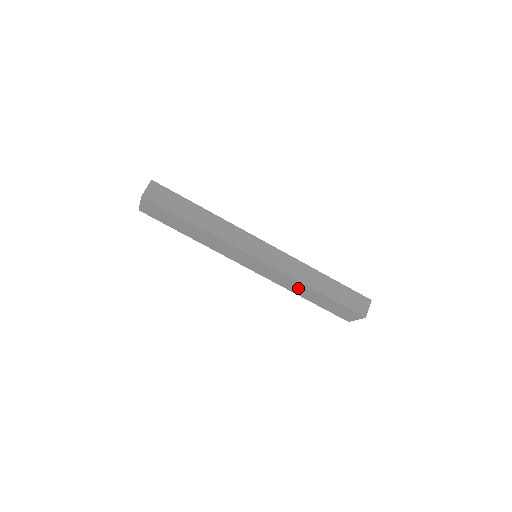
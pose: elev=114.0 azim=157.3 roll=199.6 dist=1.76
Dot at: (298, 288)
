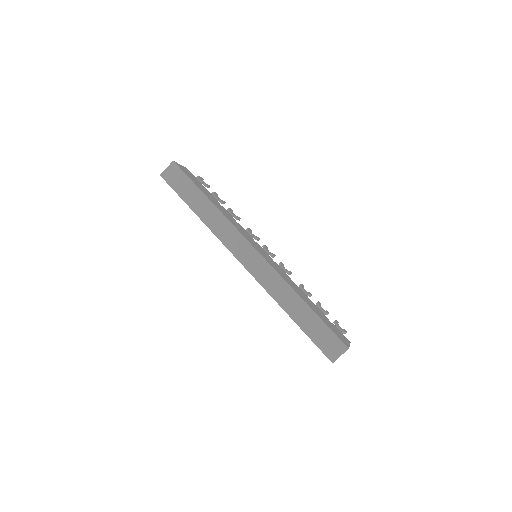
Dot at: occluded
